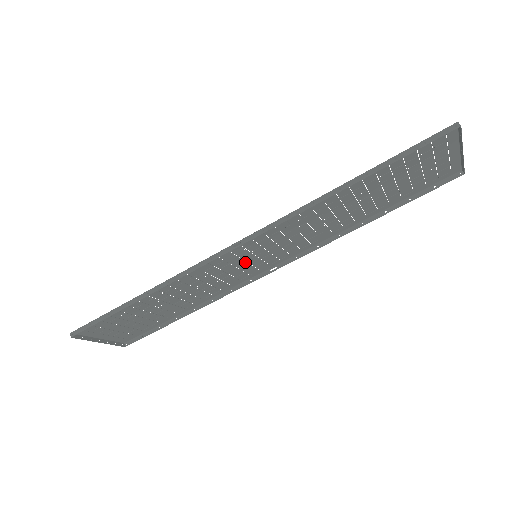
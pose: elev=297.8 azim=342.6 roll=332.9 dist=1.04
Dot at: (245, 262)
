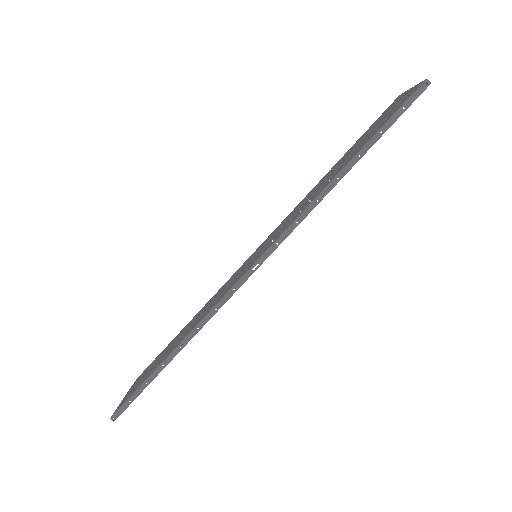
Dot at: (246, 265)
